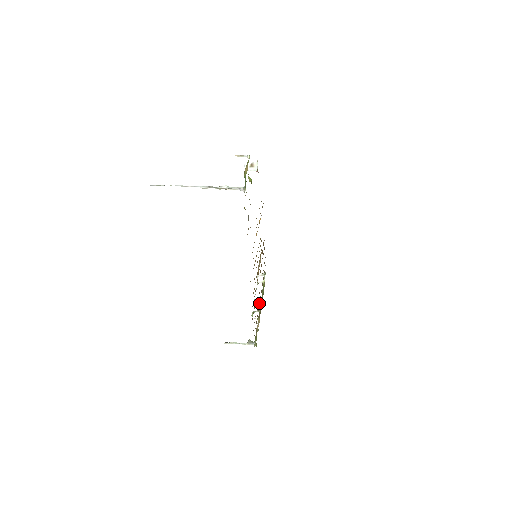
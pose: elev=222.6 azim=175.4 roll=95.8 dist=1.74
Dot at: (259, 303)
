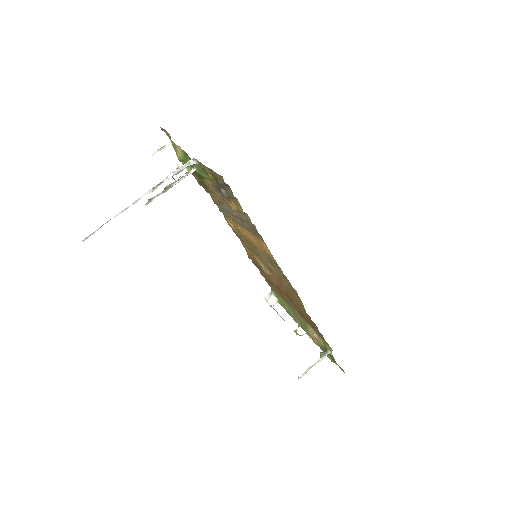
Dot at: (296, 311)
